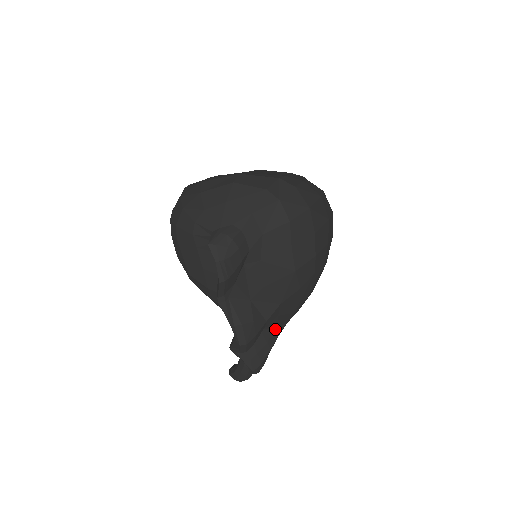
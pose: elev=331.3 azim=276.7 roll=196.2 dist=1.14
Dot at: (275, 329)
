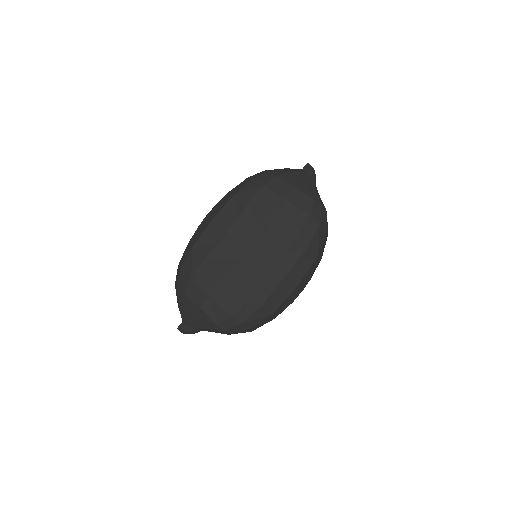
Dot at: occluded
